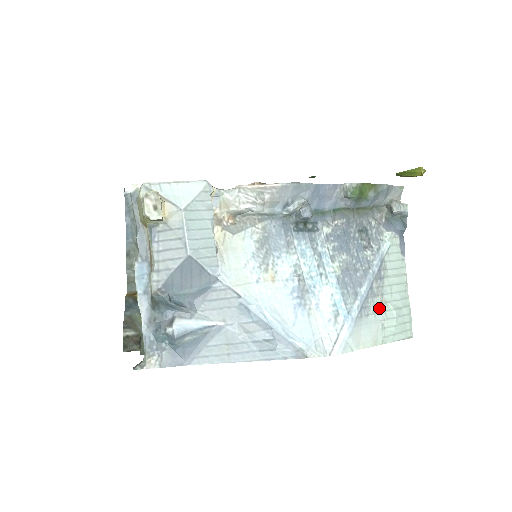
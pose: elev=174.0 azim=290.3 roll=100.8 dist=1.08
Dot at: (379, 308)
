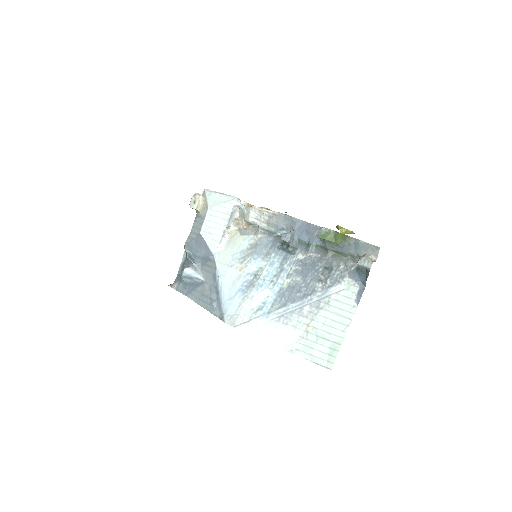
Dot at: (303, 327)
